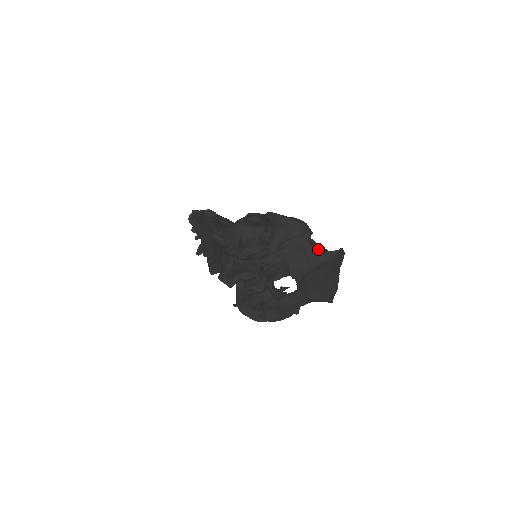
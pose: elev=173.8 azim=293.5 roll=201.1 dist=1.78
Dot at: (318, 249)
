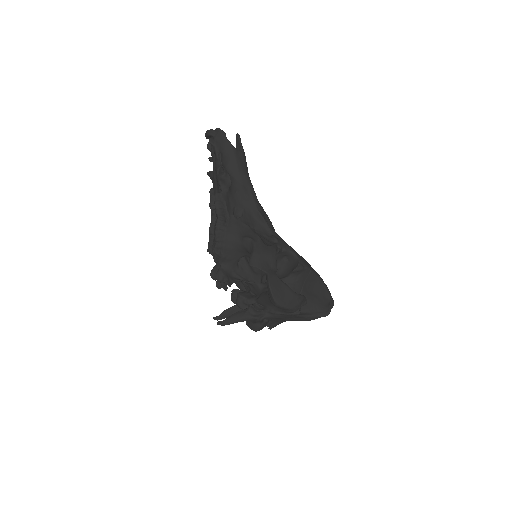
Dot at: (303, 316)
